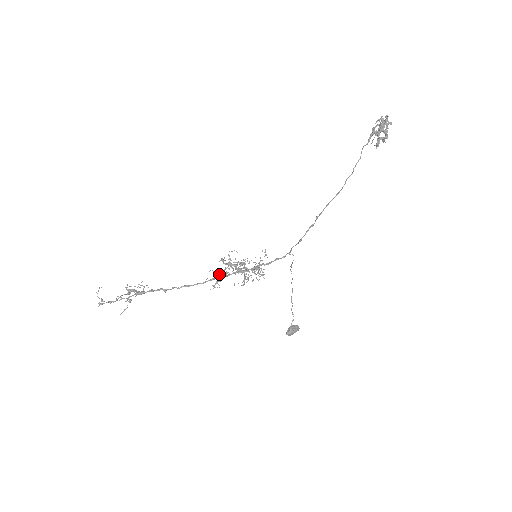
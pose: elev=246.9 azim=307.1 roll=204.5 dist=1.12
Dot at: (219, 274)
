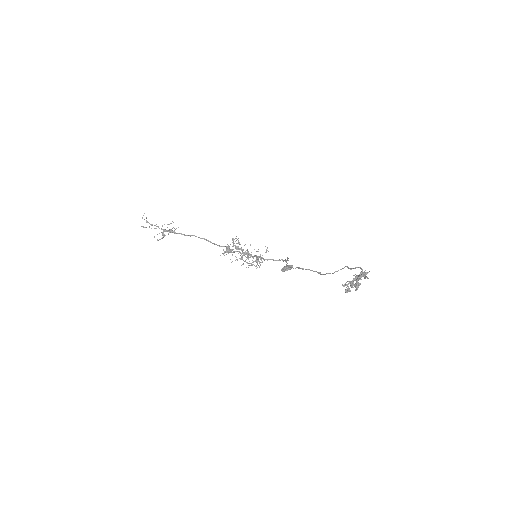
Dot at: (228, 252)
